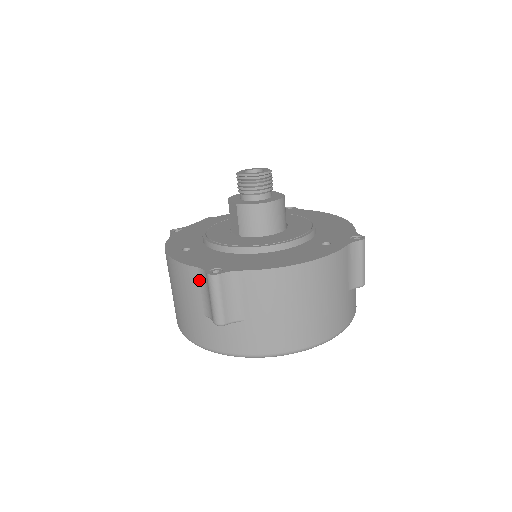
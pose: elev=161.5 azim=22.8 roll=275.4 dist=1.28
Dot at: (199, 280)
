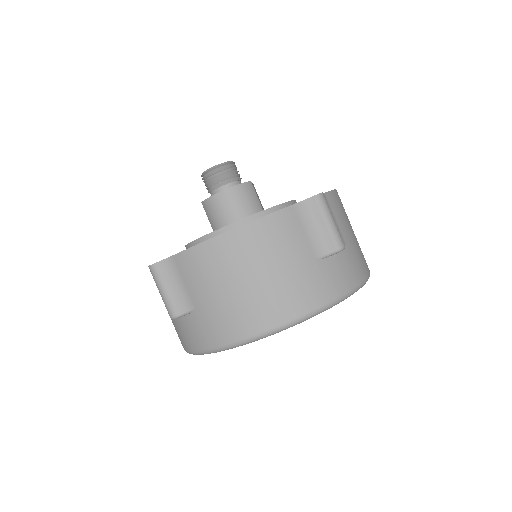
Dot at: occluded
